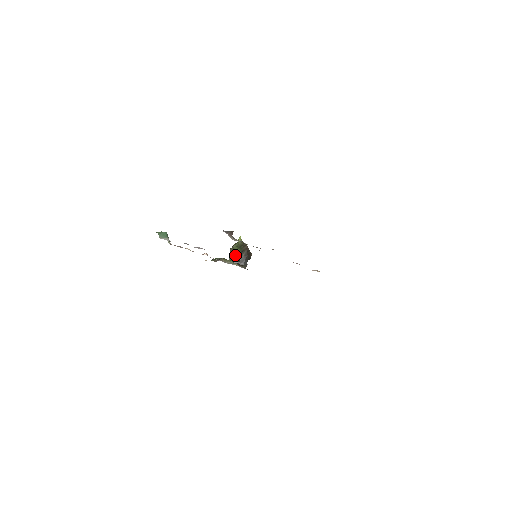
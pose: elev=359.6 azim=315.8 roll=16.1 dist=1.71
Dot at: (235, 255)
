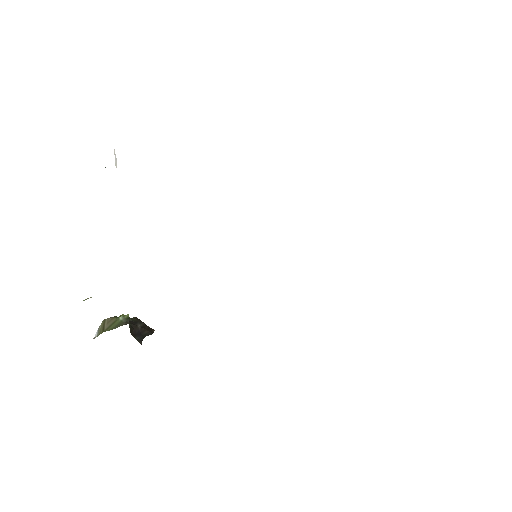
Dot at: (124, 320)
